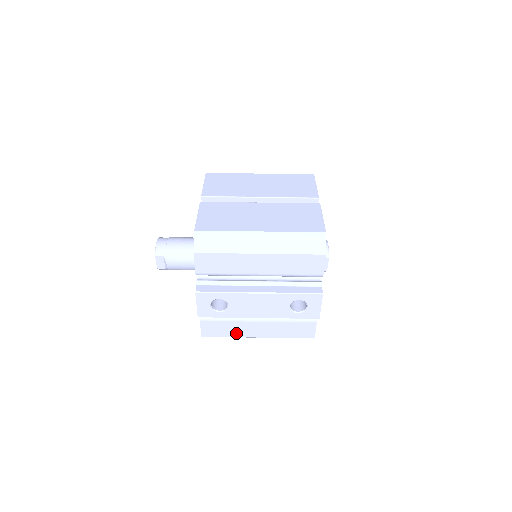
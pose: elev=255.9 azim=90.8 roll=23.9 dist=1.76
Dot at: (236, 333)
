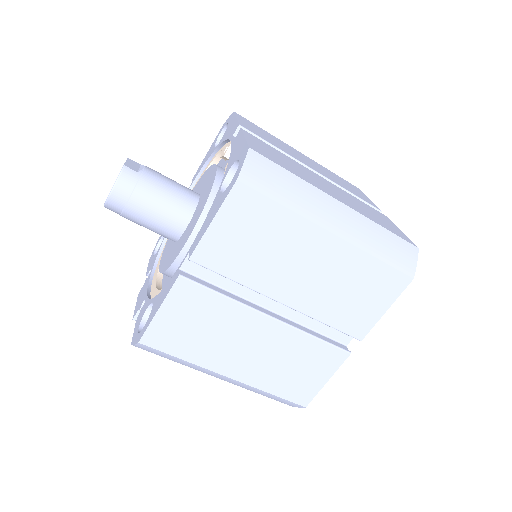
Dot at: occluded
